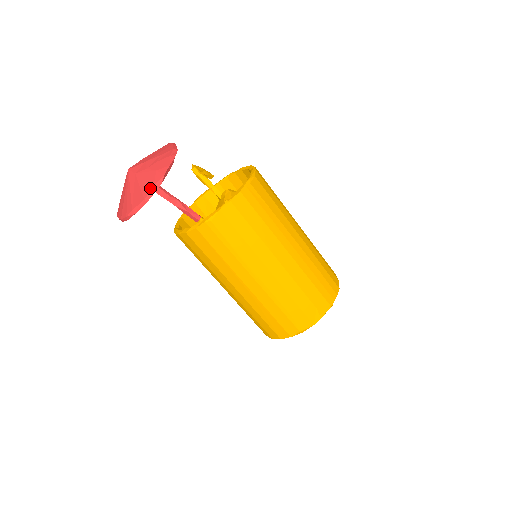
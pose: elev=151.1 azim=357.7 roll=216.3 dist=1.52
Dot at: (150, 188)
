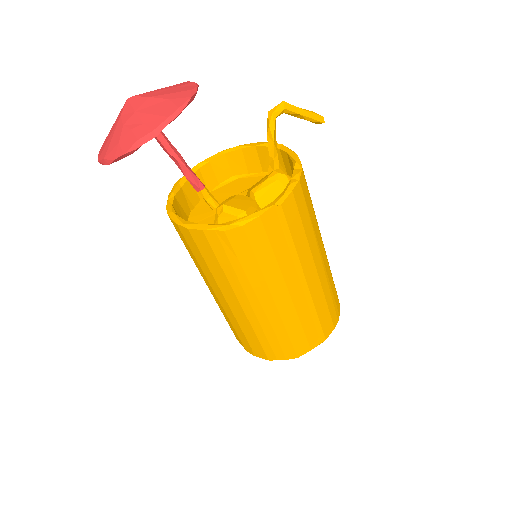
Dot at: (103, 156)
